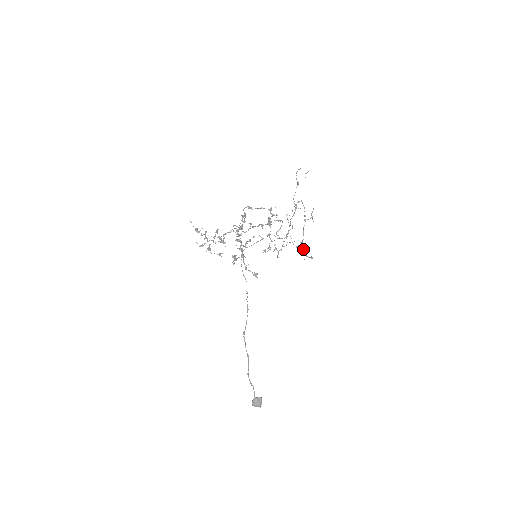
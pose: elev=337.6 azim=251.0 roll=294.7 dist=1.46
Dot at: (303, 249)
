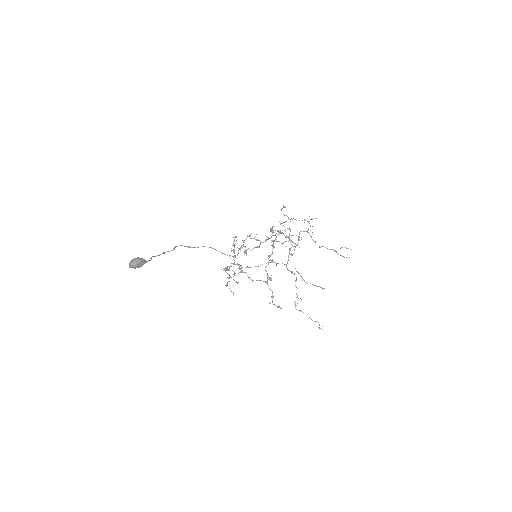
Dot at: occluded
